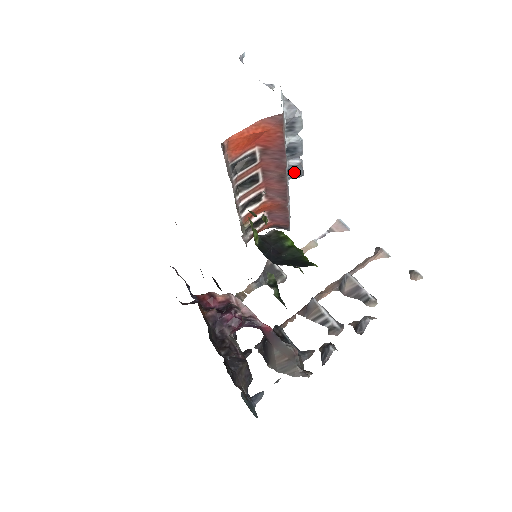
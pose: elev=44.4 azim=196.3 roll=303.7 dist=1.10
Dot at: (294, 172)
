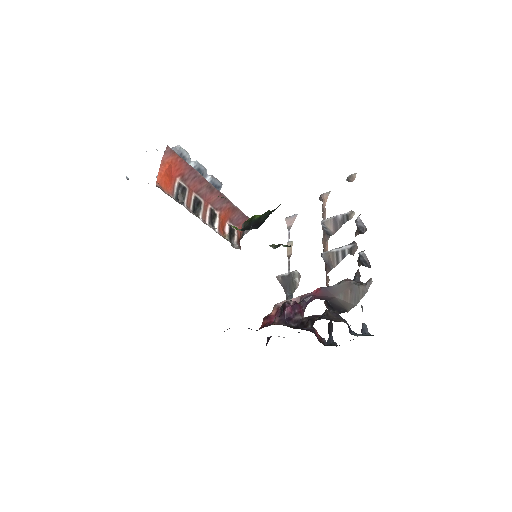
Dot at: (215, 186)
